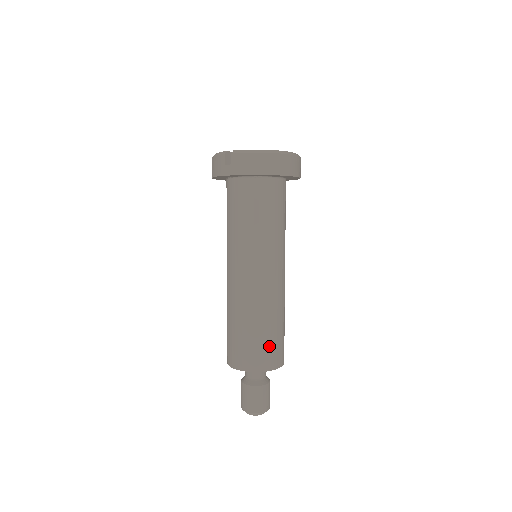
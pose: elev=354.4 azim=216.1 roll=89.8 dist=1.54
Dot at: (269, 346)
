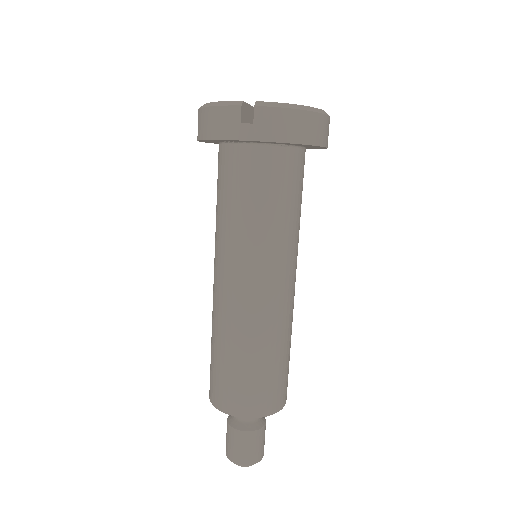
Dot at: (280, 380)
